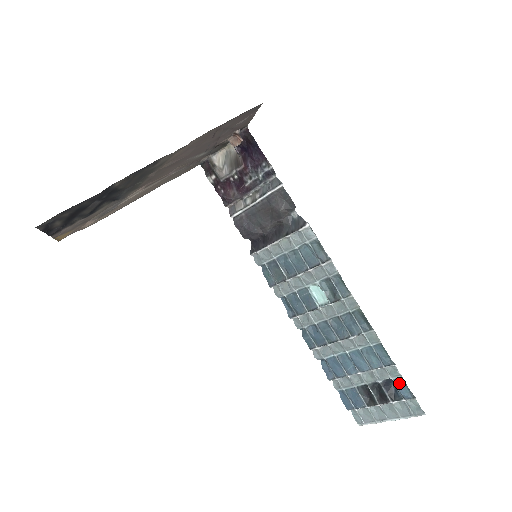
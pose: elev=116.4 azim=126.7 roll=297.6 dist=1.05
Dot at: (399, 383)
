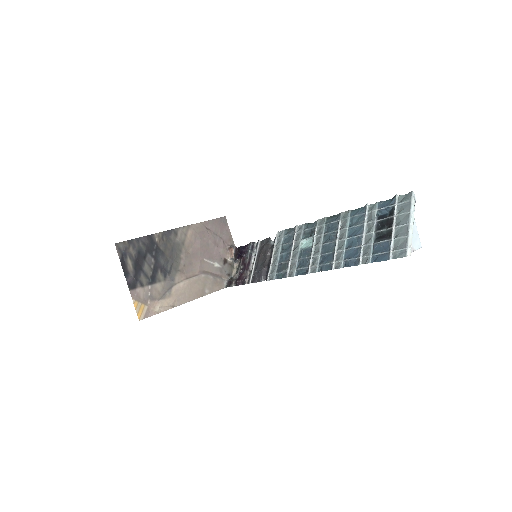
Dot at: (382, 206)
